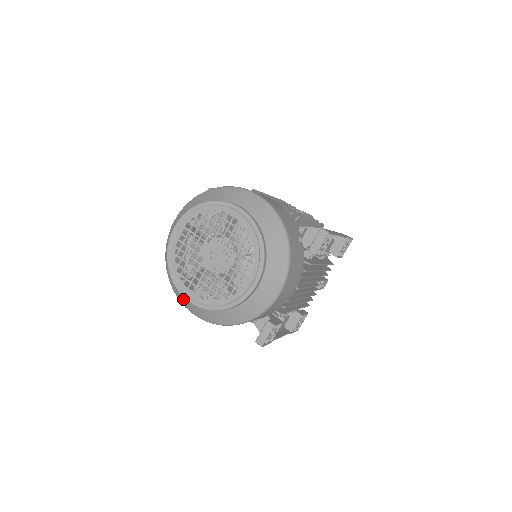
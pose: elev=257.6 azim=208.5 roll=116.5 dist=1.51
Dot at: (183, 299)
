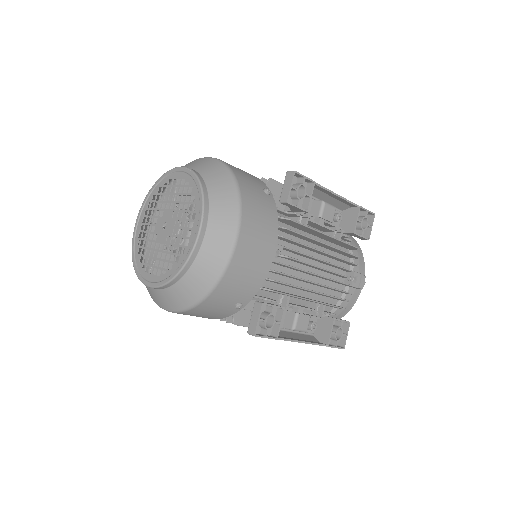
Dot at: (152, 294)
